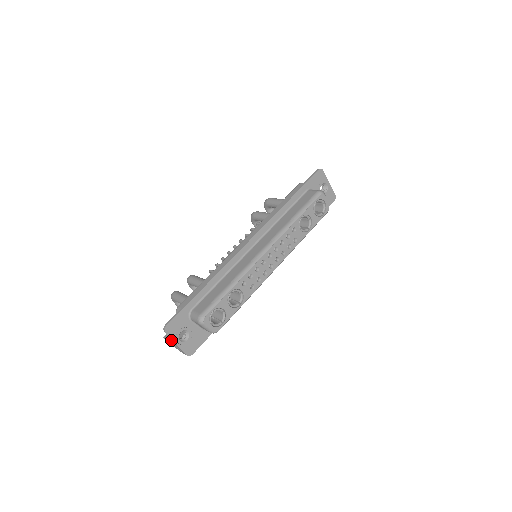
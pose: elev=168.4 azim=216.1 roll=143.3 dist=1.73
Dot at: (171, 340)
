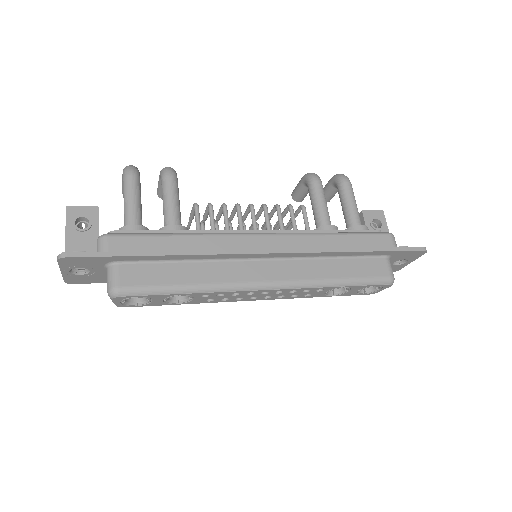
Dot at: (70, 227)
